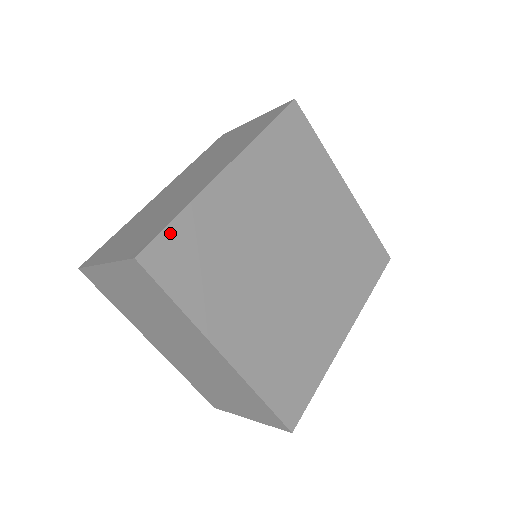
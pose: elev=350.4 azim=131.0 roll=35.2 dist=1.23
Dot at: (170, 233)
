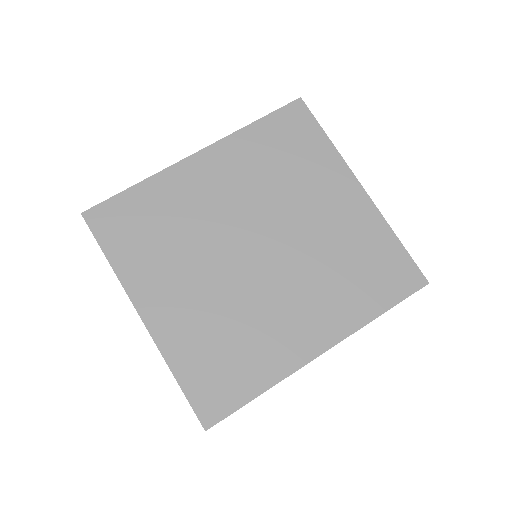
Dot at: (119, 200)
